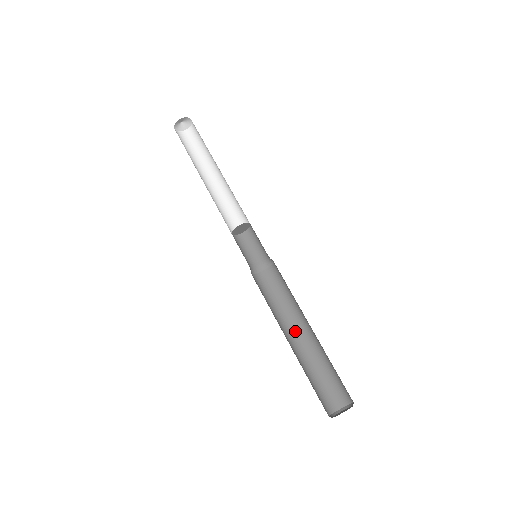
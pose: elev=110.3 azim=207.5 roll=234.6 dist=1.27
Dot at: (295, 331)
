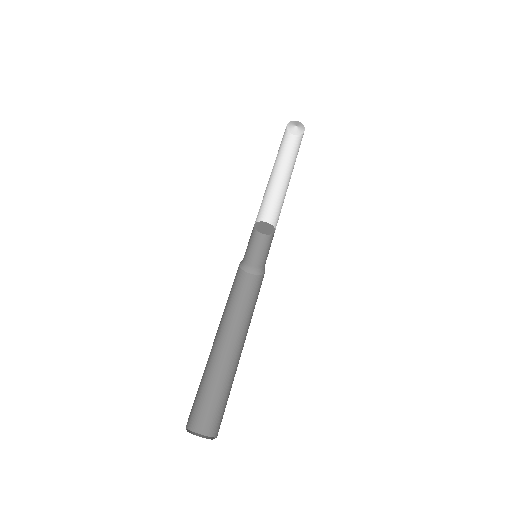
Dot at: (234, 341)
